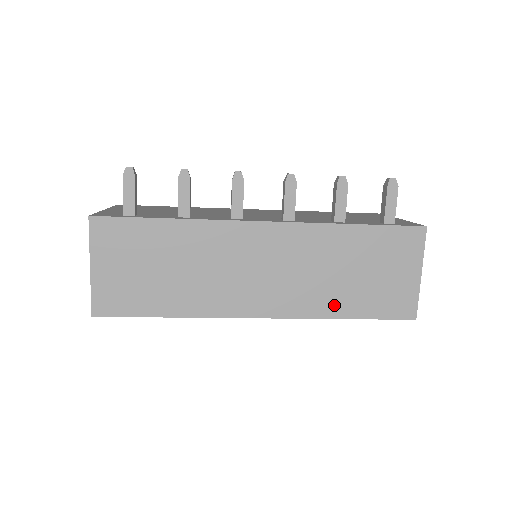
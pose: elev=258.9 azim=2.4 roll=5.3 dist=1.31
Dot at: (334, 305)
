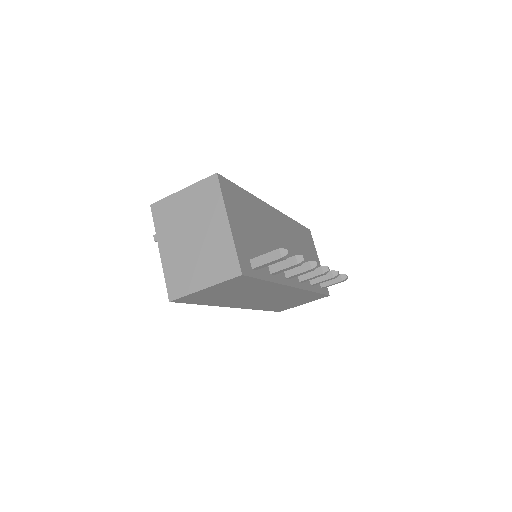
Dot at: (266, 307)
